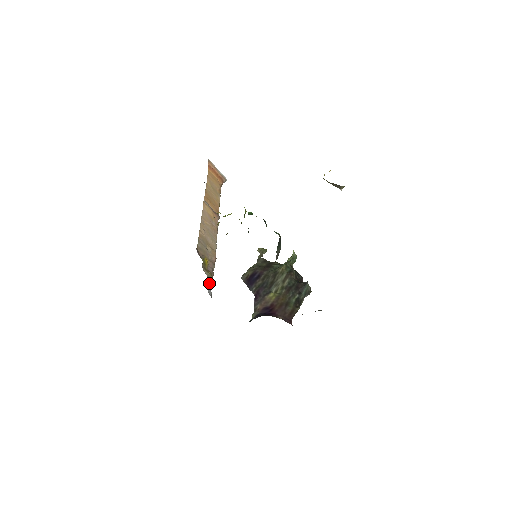
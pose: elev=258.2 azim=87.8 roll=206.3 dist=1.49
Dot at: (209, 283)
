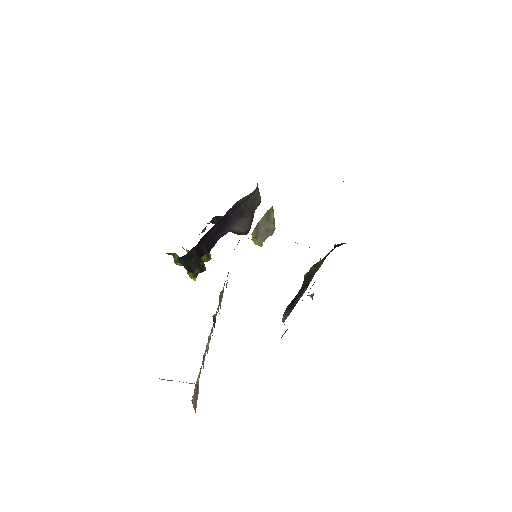
Dot at: occluded
